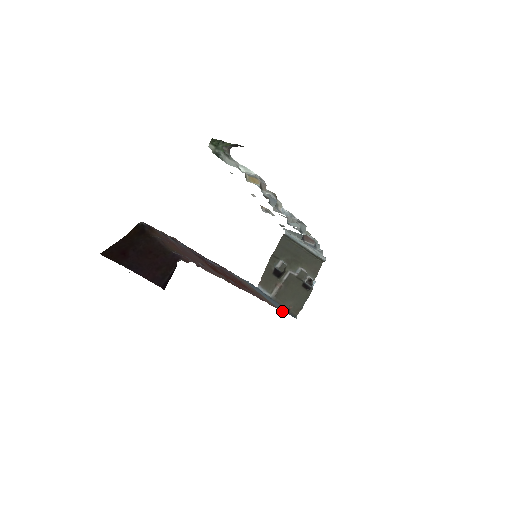
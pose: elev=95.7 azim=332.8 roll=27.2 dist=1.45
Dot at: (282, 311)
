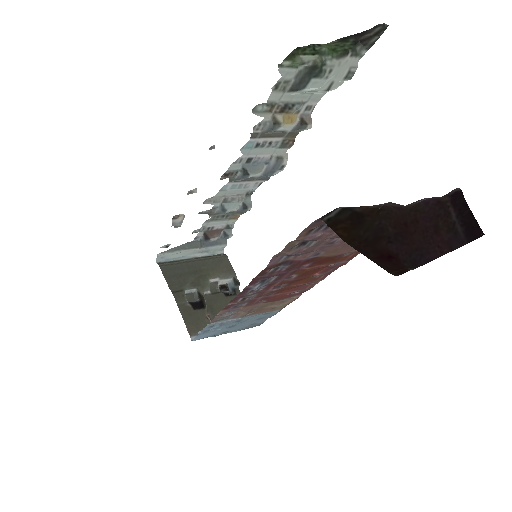
Dot at: occluded
